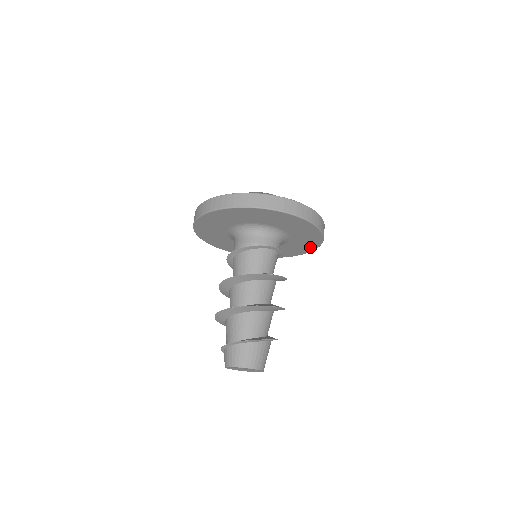
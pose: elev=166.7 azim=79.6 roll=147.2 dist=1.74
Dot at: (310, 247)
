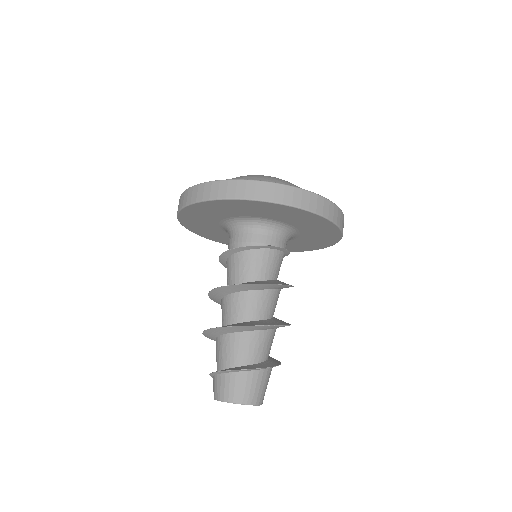
Dot at: (327, 242)
